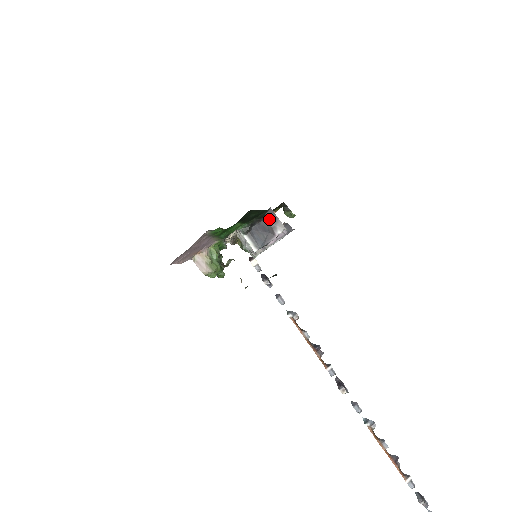
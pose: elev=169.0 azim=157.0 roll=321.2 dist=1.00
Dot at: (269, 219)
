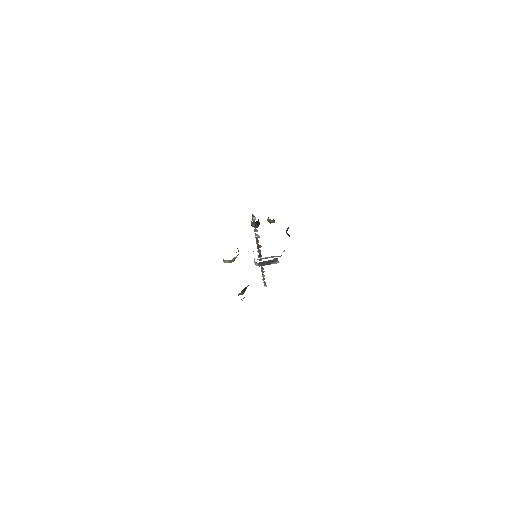
Dot at: (274, 260)
